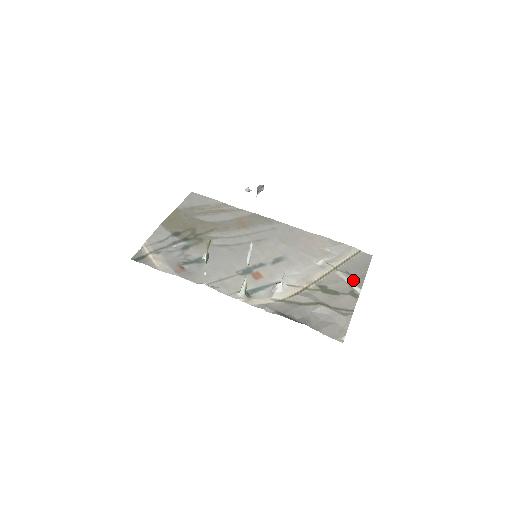
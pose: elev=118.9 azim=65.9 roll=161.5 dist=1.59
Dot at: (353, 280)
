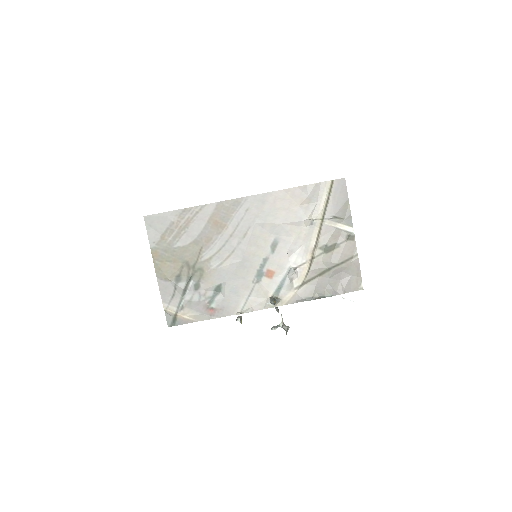
Dot at: (343, 222)
